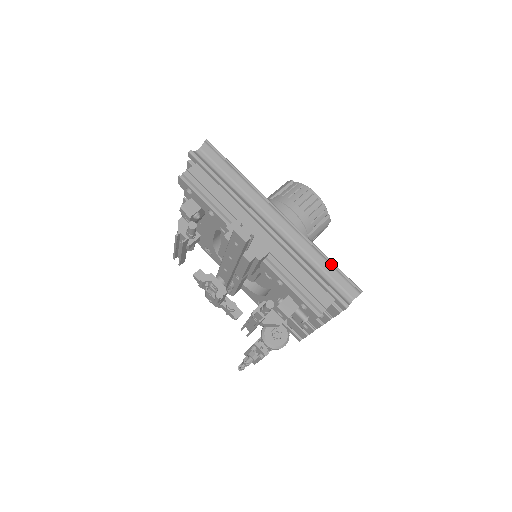
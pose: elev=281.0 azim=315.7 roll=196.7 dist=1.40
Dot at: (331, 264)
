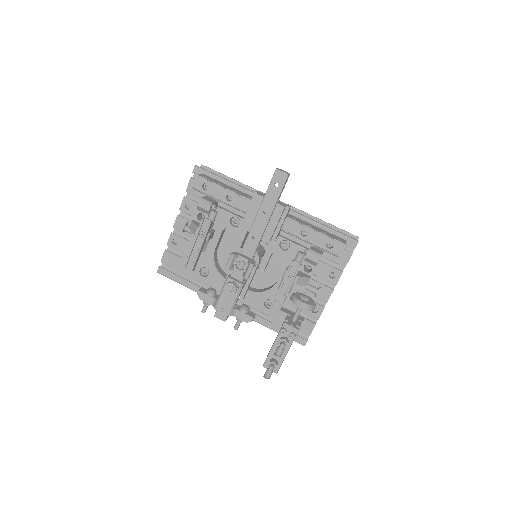
Dot at: (329, 224)
